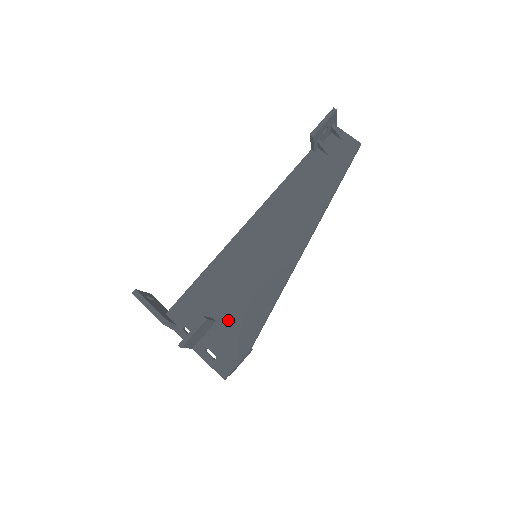
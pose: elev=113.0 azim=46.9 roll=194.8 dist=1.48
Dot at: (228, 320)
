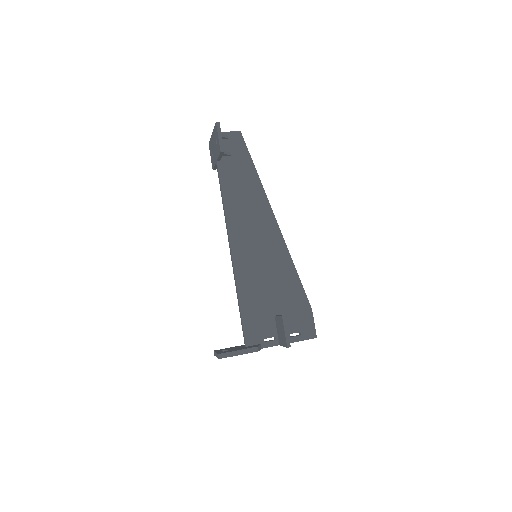
Dot at: (283, 307)
